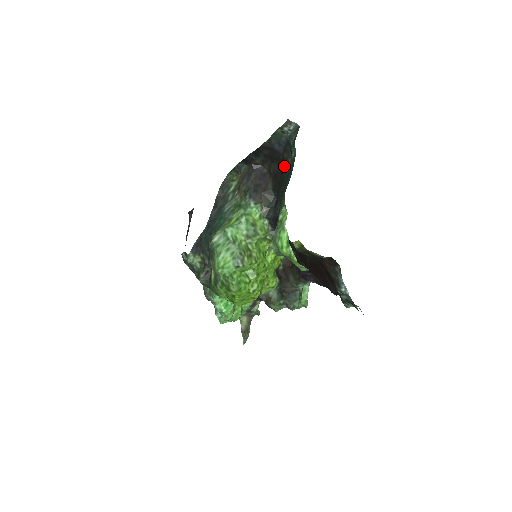
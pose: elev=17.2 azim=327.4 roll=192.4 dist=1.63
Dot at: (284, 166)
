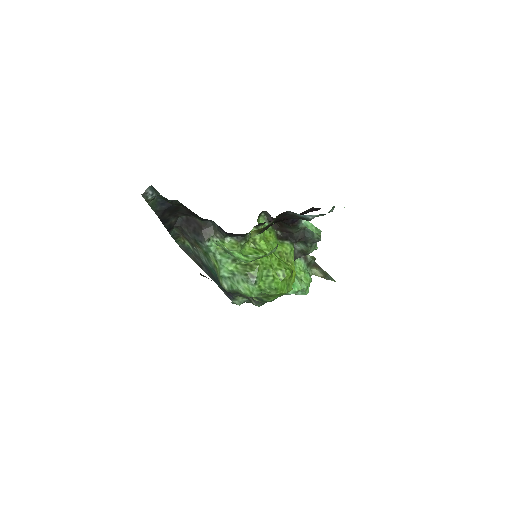
Dot at: occluded
